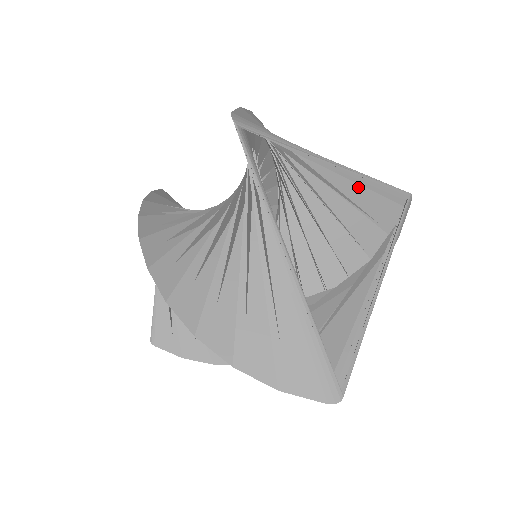
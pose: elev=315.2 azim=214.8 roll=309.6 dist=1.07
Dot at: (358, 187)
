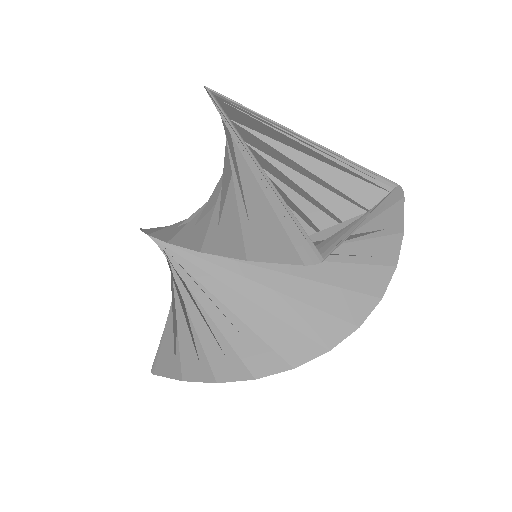
Dot at: (340, 174)
